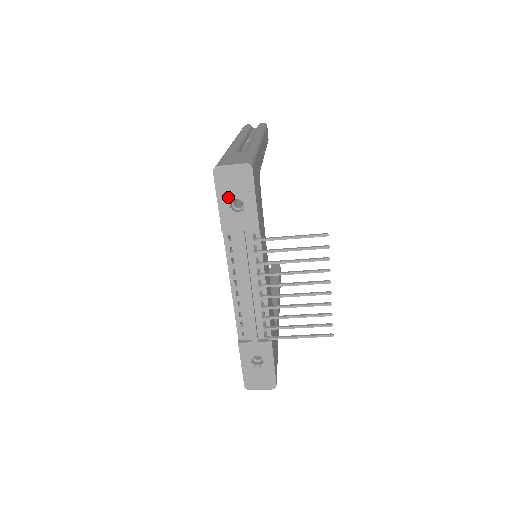
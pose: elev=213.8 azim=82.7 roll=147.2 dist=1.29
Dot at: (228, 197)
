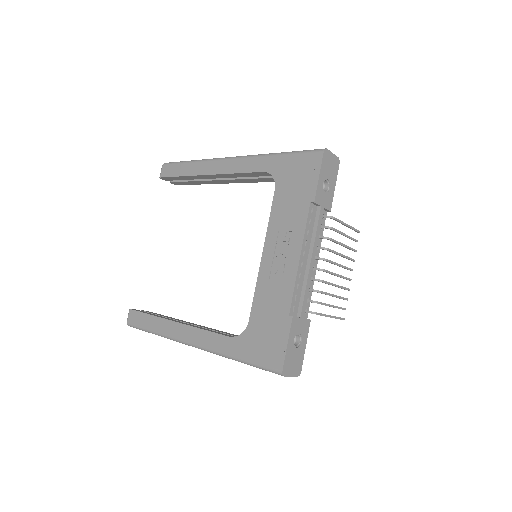
Dot at: (325, 175)
